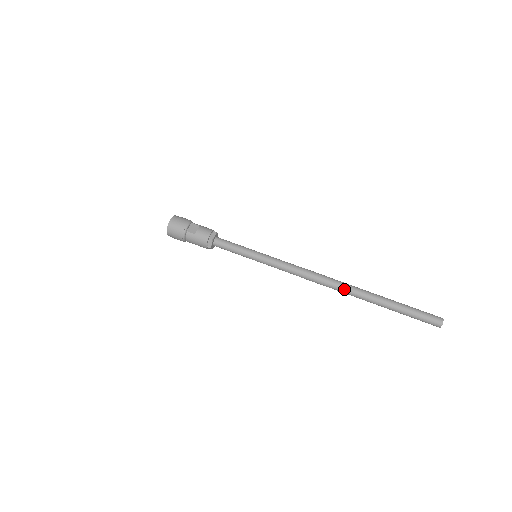
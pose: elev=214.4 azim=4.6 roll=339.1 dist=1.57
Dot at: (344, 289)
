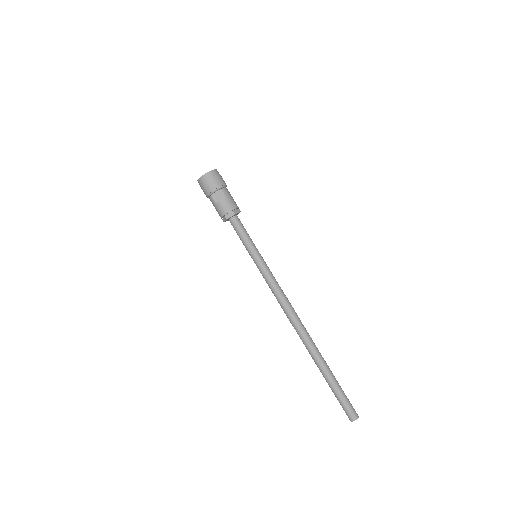
Dot at: (301, 338)
